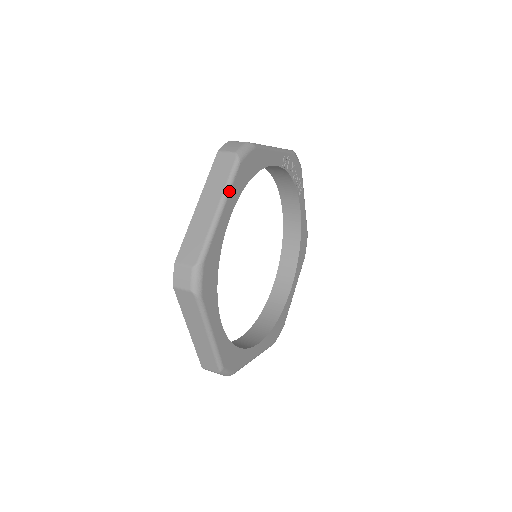
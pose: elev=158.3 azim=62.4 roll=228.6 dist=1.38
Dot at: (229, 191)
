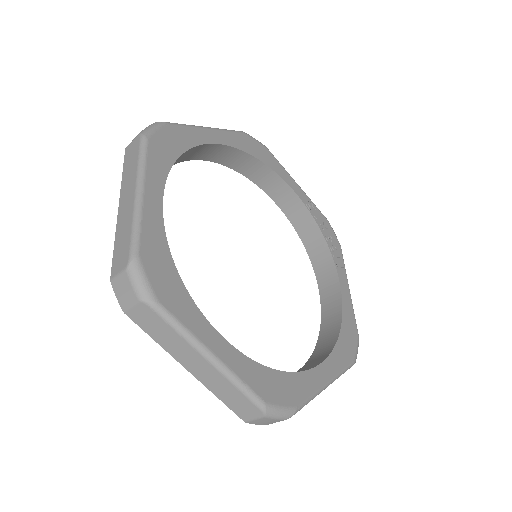
Dot at: (223, 130)
